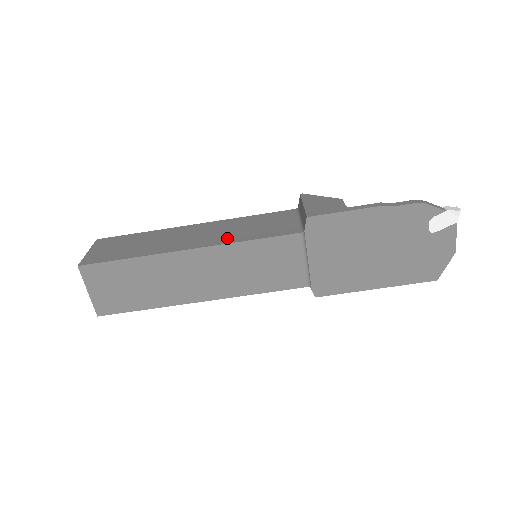
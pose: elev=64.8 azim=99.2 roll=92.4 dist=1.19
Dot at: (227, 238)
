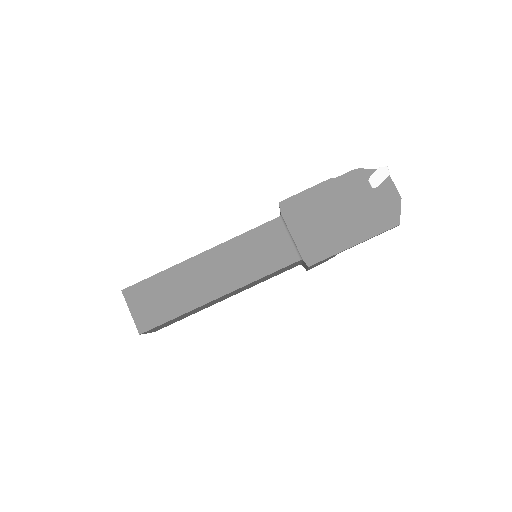
Dot at: occluded
